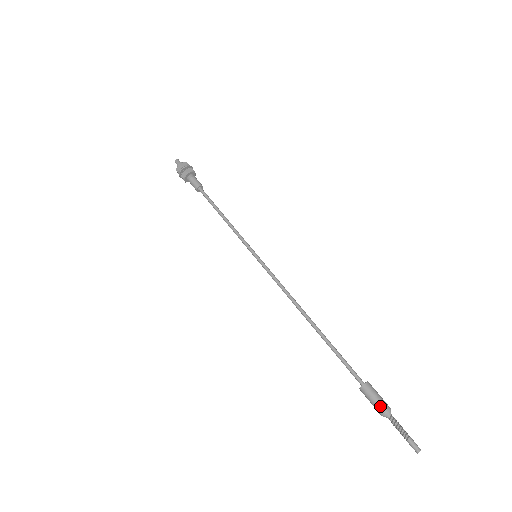
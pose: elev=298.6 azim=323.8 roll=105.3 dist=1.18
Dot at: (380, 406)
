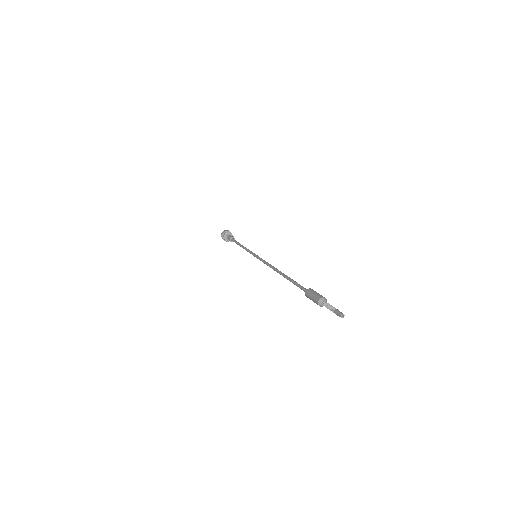
Dot at: (321, 295)
